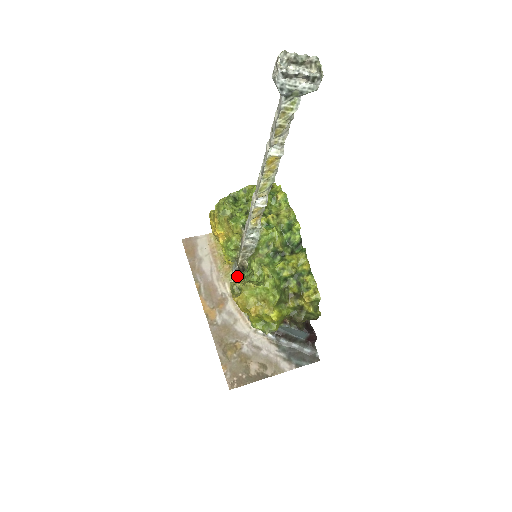
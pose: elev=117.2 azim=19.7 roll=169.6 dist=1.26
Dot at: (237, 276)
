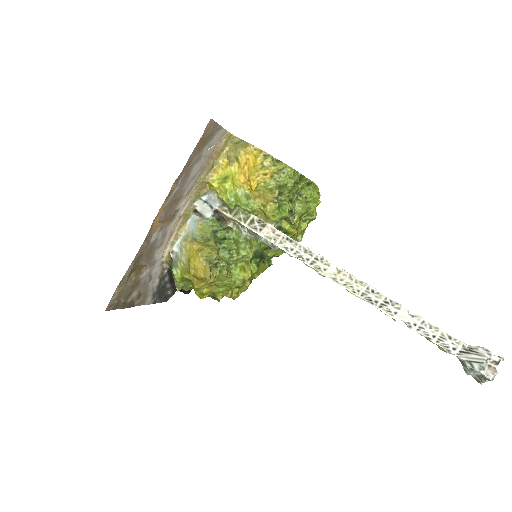
Dot at: (213, 226)
